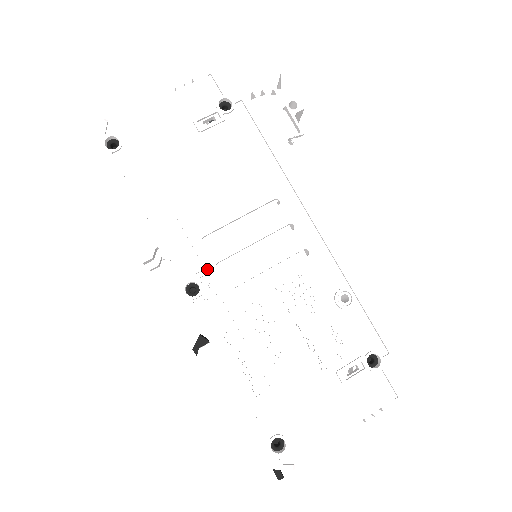
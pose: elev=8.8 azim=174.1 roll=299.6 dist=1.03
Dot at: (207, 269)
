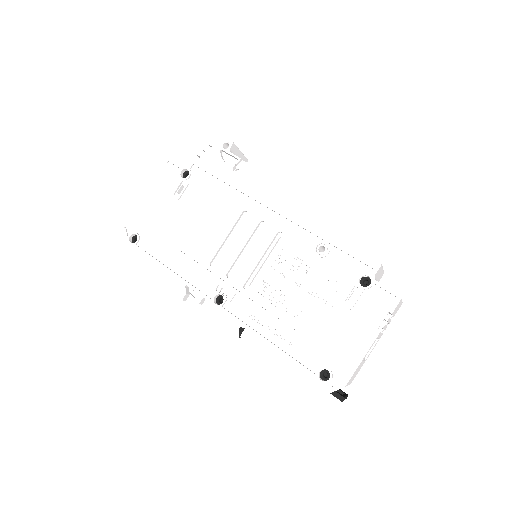
Dot at: (221, 282)
